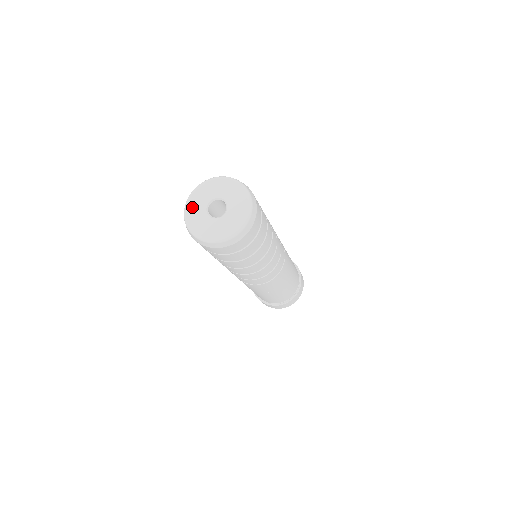
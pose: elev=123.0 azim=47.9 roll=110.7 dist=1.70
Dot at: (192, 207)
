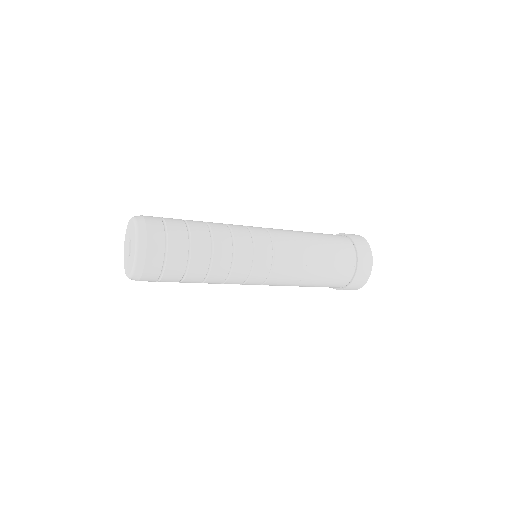
Dot at: (127, 233)
